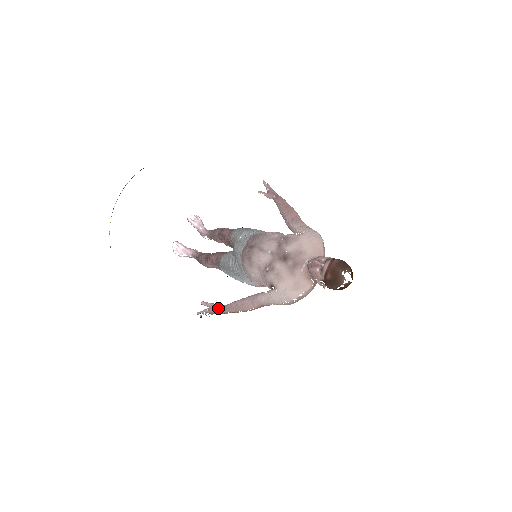
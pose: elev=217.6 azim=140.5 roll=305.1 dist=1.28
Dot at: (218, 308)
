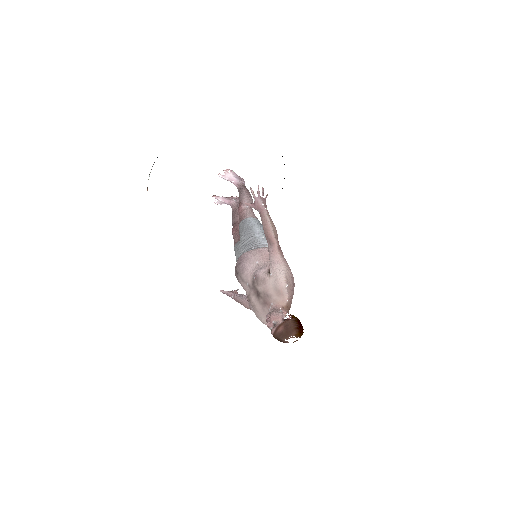
Dot at: (232, 297)
